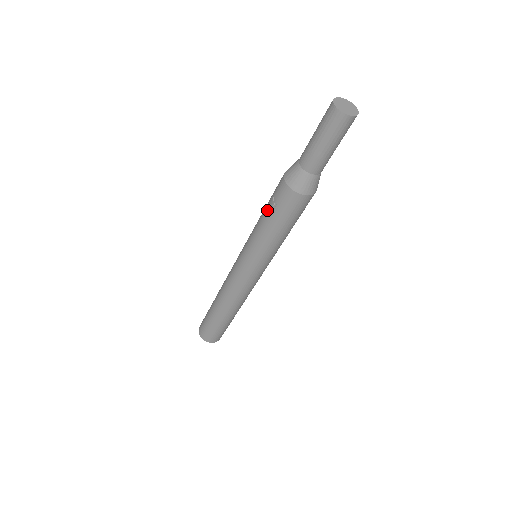
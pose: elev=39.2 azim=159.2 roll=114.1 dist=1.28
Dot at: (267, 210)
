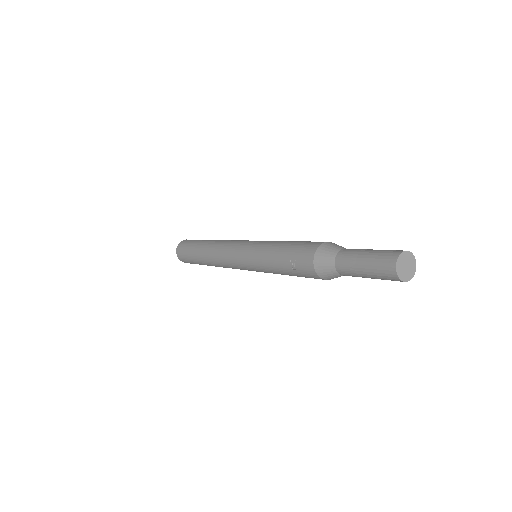
Dot at: (284, 261)
